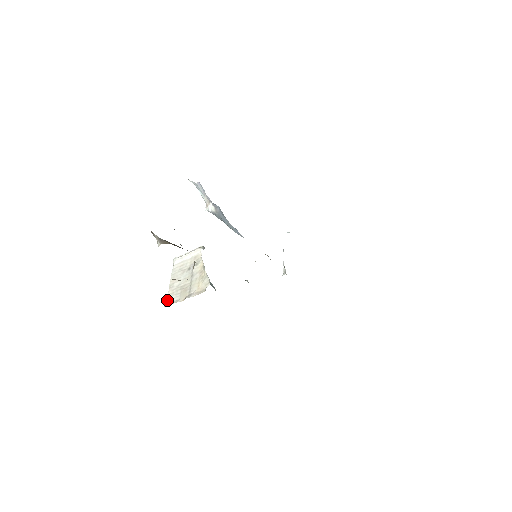
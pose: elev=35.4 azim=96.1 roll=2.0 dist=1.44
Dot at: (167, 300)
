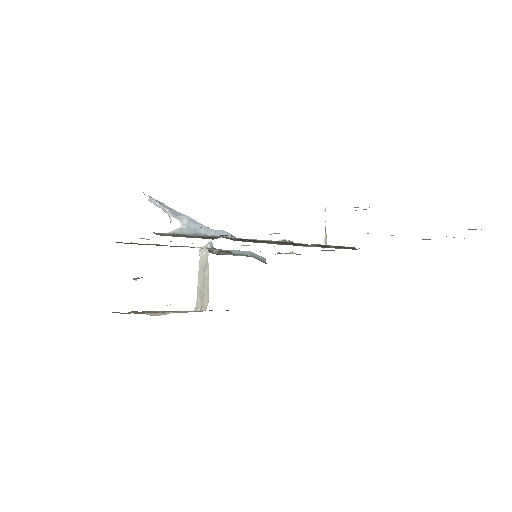
Dot at: (196, 302)
